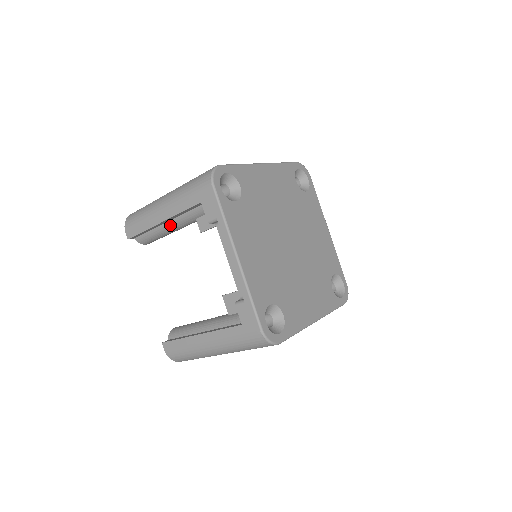
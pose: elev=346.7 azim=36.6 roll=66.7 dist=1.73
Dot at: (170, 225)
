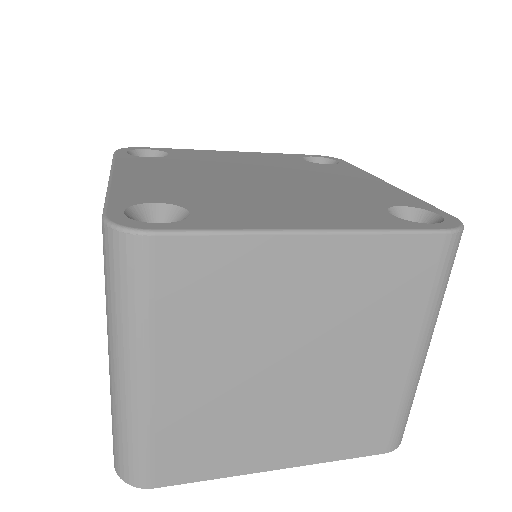
Dot at: occluded
